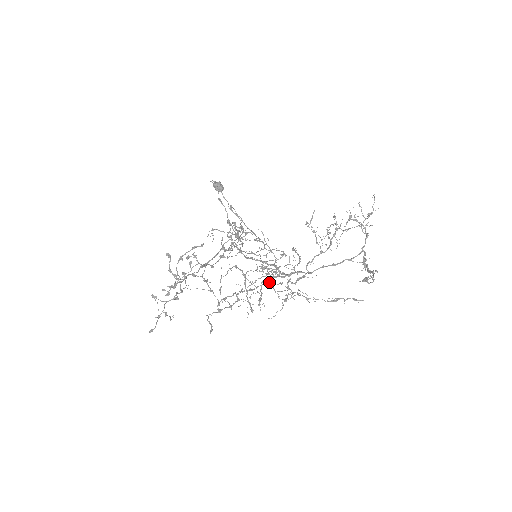
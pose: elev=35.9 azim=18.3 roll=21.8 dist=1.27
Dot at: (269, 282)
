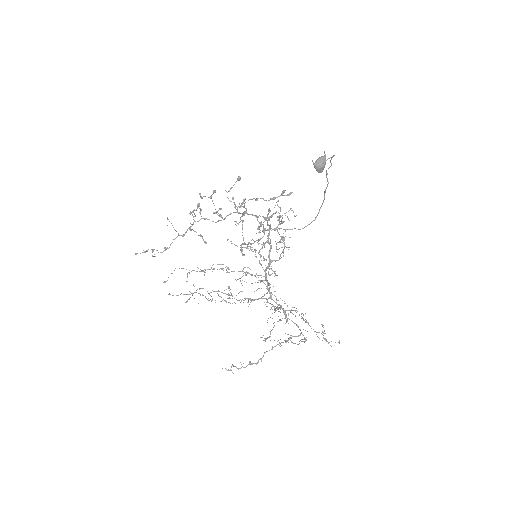
Dot at: (228, 287)
